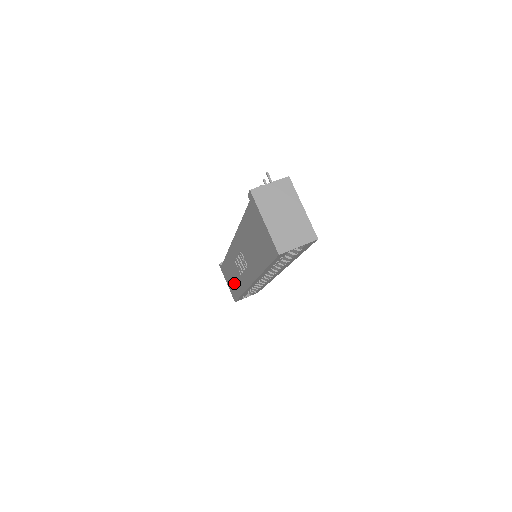
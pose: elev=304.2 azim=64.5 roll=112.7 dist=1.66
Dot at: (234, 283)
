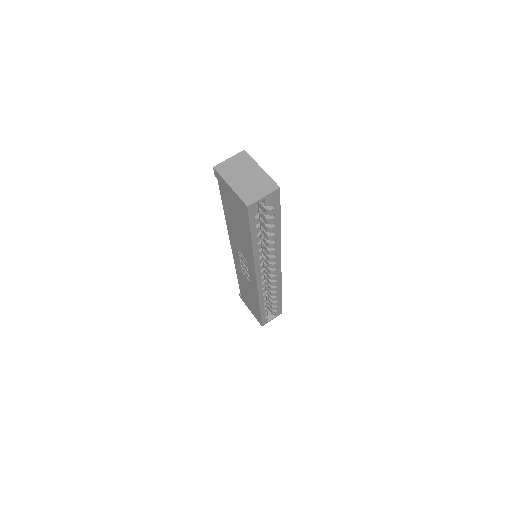
Dot at: (252, 301)
